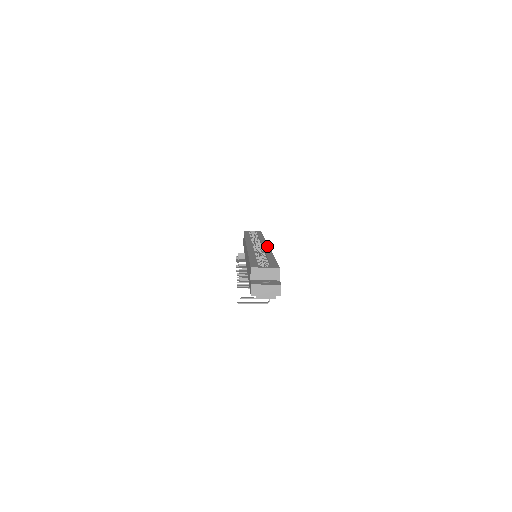
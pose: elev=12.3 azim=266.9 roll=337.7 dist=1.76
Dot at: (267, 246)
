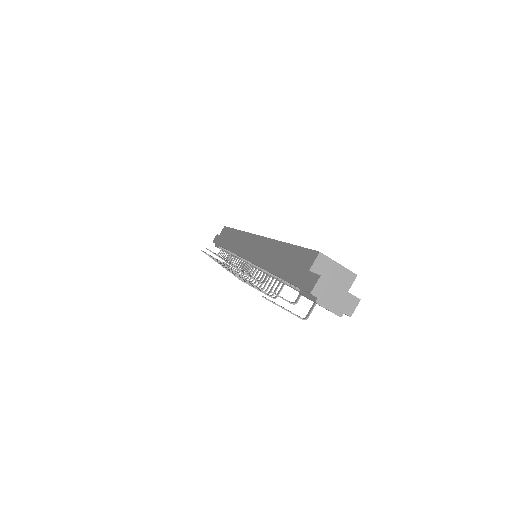
Dot at: occluded
